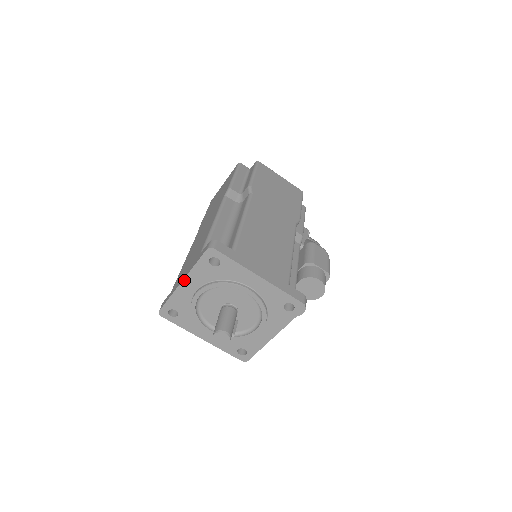
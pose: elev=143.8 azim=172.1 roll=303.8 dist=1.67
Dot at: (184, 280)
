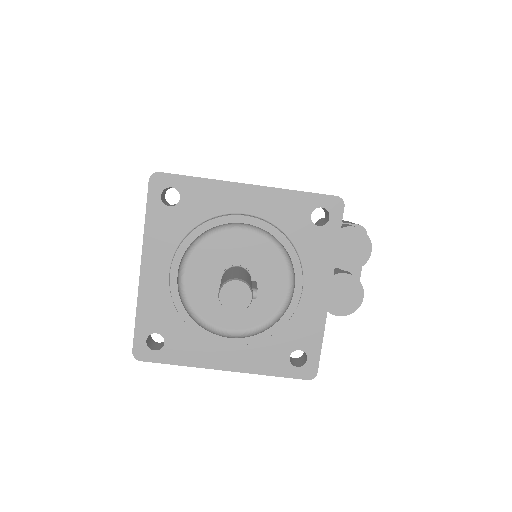
Dot at: (142, 261)
